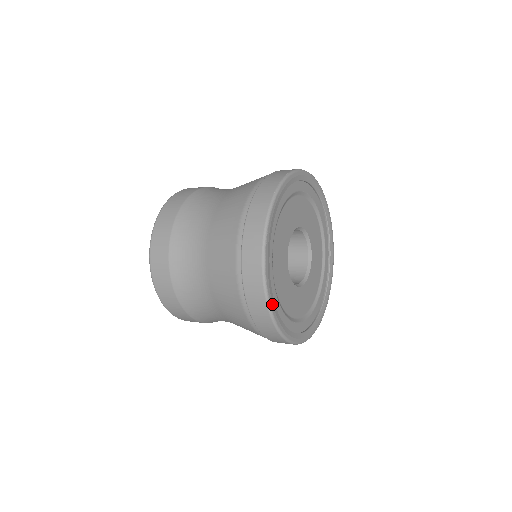
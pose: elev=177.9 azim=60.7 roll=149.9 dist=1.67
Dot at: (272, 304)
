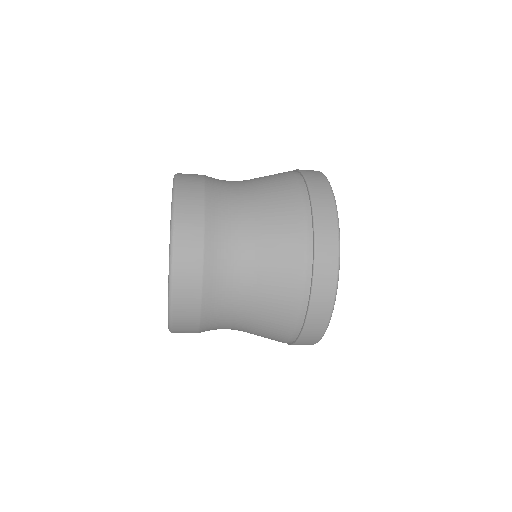
Dot at: occluded
